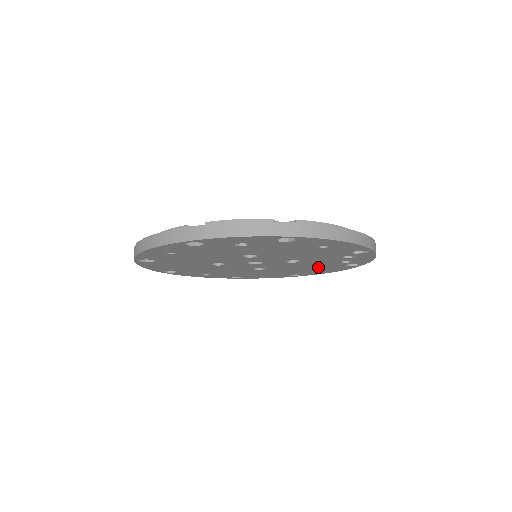
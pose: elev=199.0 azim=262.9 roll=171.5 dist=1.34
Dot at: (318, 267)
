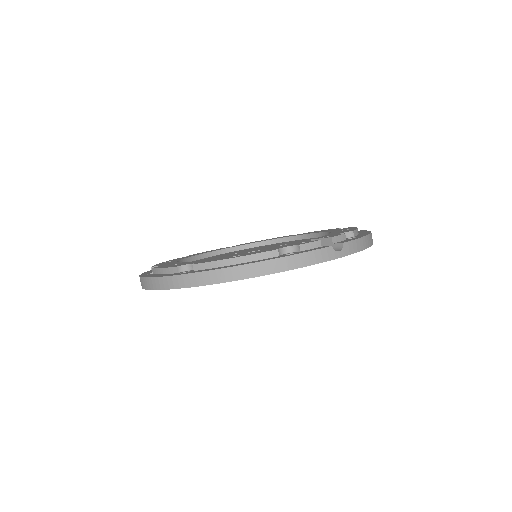
Dot at: occluded
